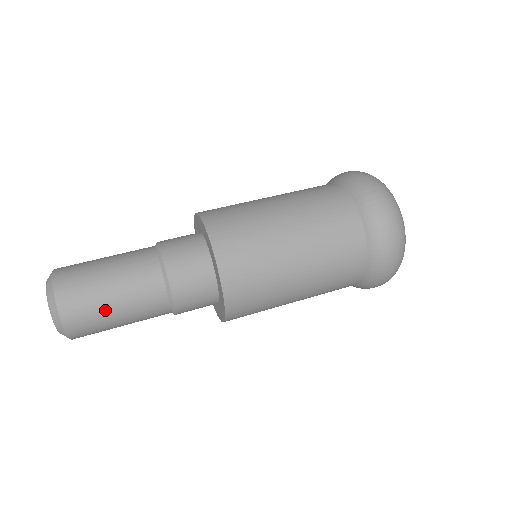
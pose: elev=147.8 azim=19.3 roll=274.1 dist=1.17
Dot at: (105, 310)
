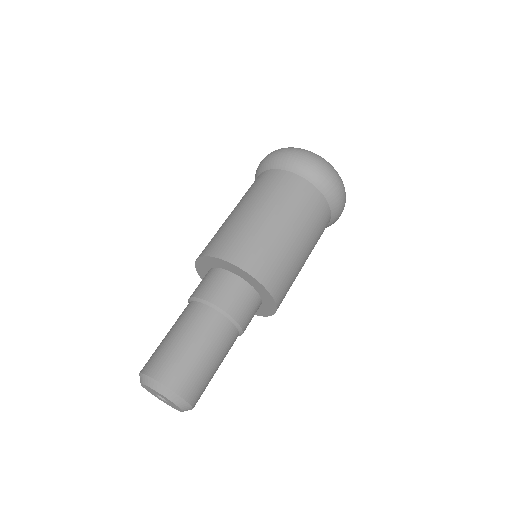
Dot at: (212, 377)
